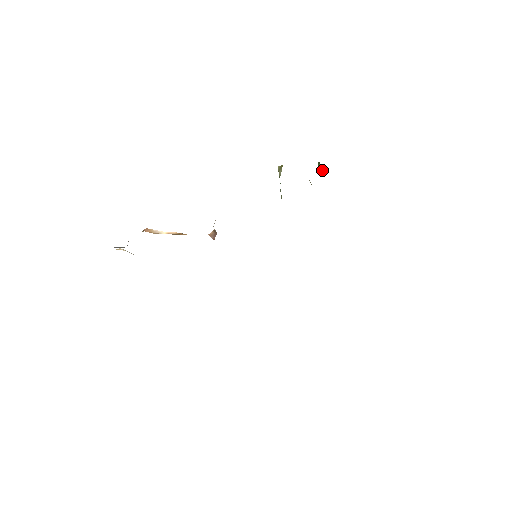
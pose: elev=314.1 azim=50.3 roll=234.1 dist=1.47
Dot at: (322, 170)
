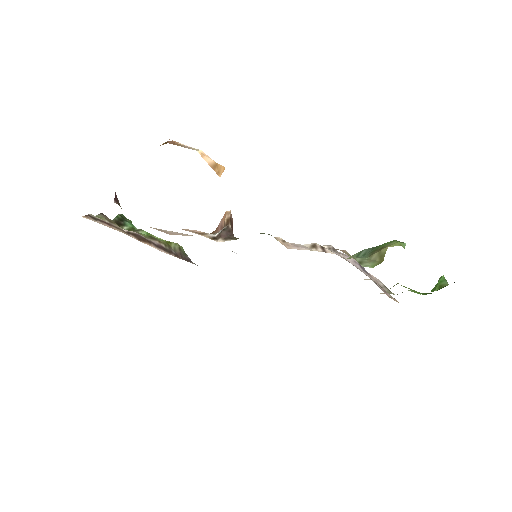
Dot at: (432, 290)
